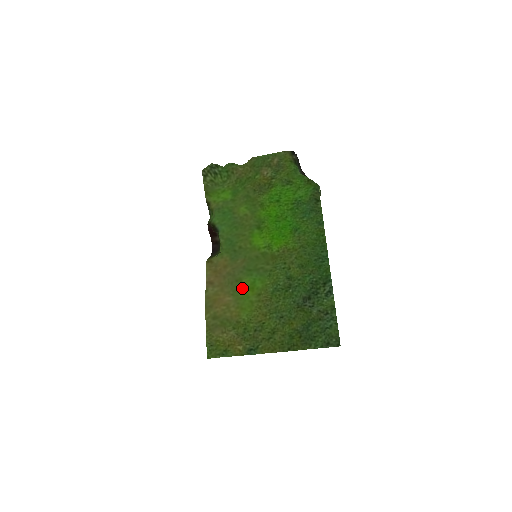
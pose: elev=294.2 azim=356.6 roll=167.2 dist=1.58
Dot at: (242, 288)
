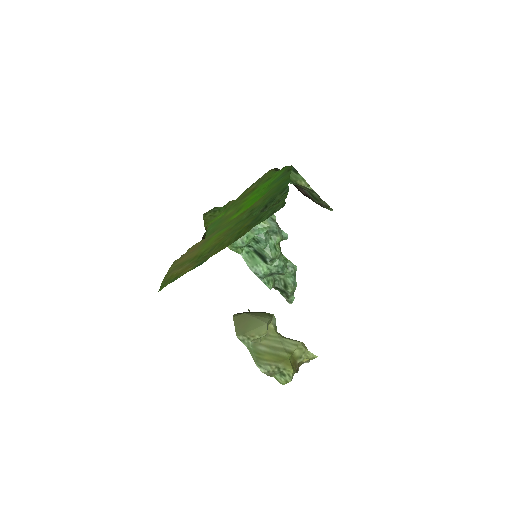
Dot at: (209, 240)
